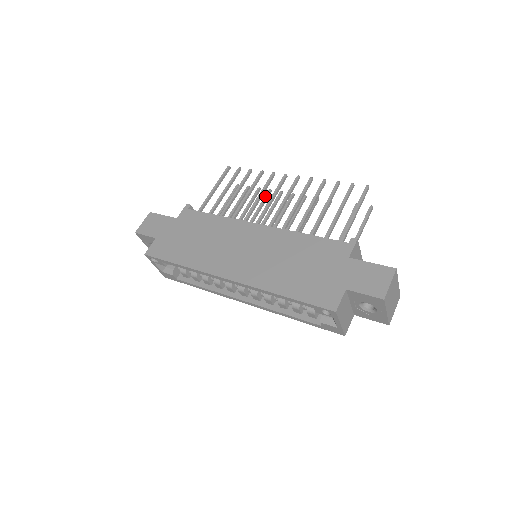
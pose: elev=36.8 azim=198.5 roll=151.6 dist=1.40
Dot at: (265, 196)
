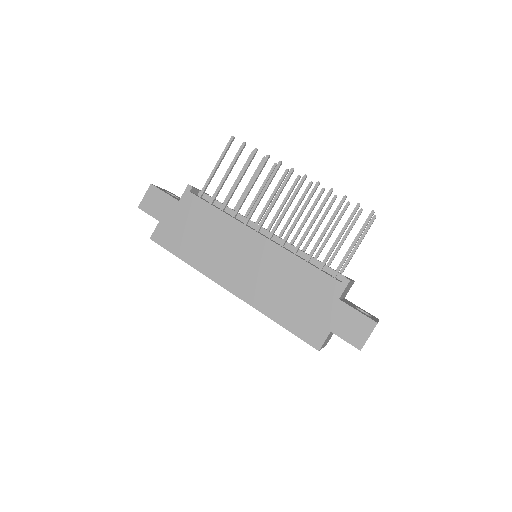
Dot at: (270, 172)
